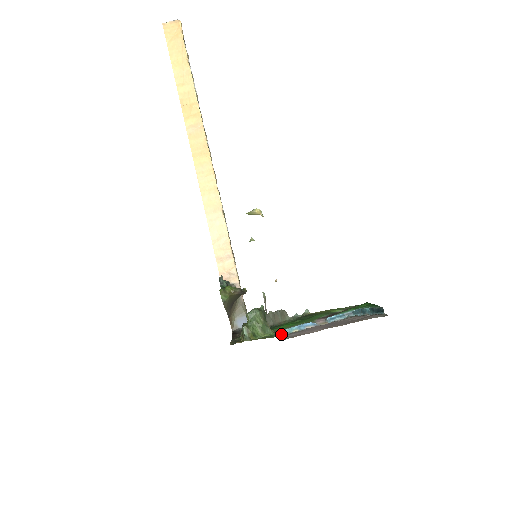
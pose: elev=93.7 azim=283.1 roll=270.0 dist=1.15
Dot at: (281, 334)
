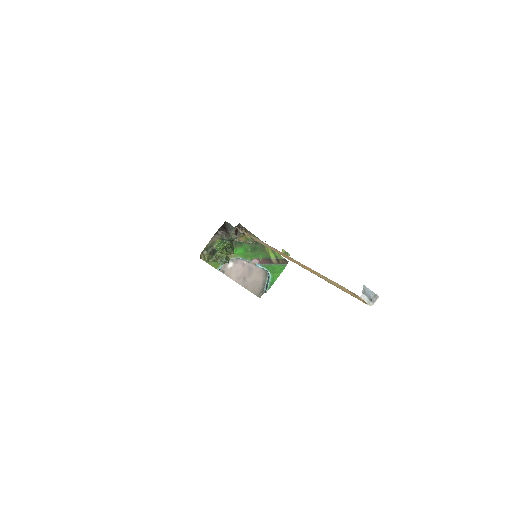
Dot at: occluded
